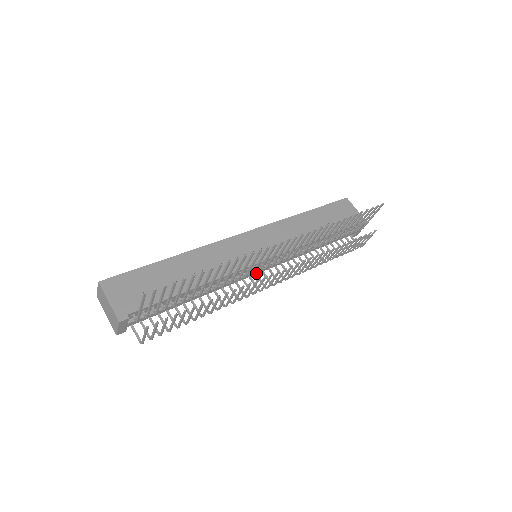
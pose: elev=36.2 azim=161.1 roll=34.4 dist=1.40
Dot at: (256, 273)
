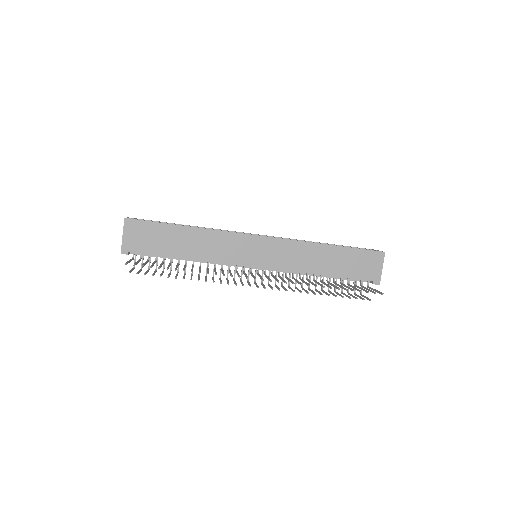
Dot at: occluded
